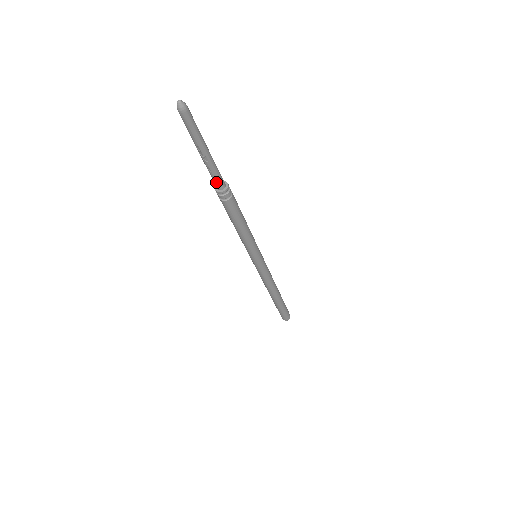
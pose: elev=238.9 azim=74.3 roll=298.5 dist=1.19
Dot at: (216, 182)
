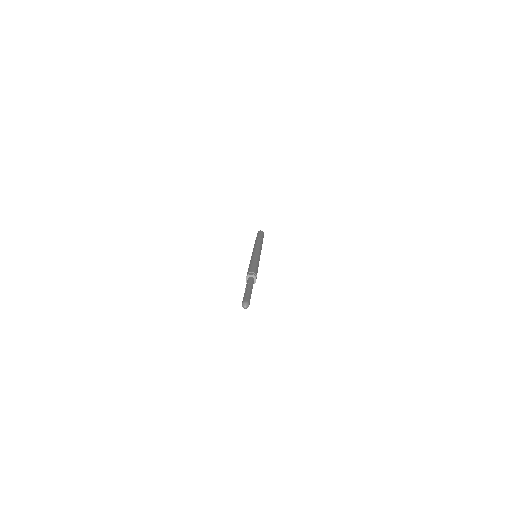
Dot at: occluded
